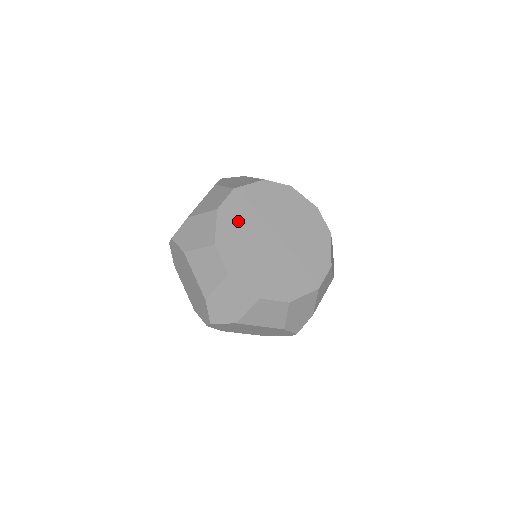
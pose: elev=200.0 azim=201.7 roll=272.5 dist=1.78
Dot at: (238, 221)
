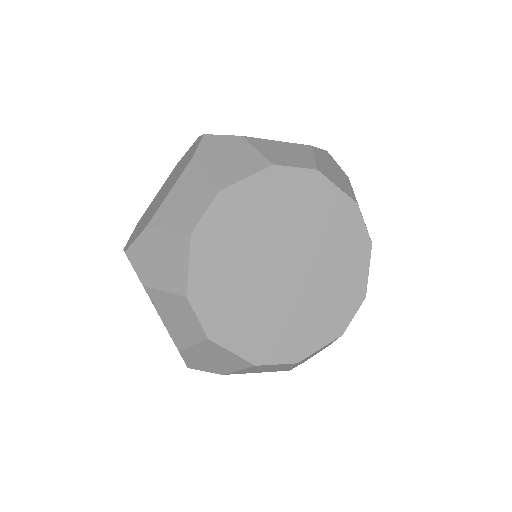
Dot at: (238, 316)
